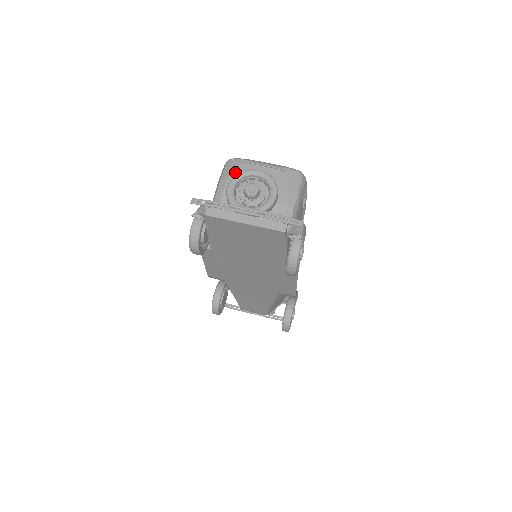
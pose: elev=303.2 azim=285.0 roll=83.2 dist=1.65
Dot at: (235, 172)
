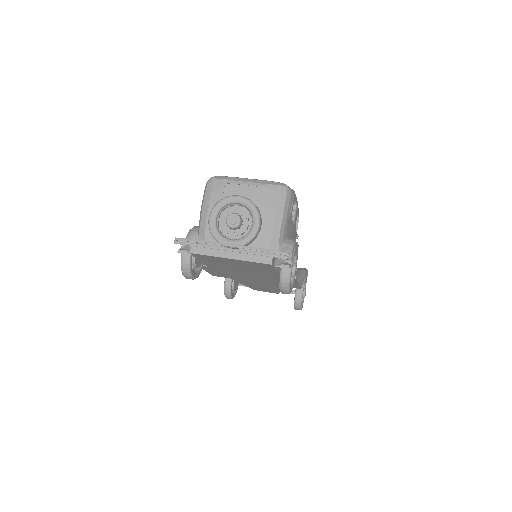
Dot at: (216, 196)
